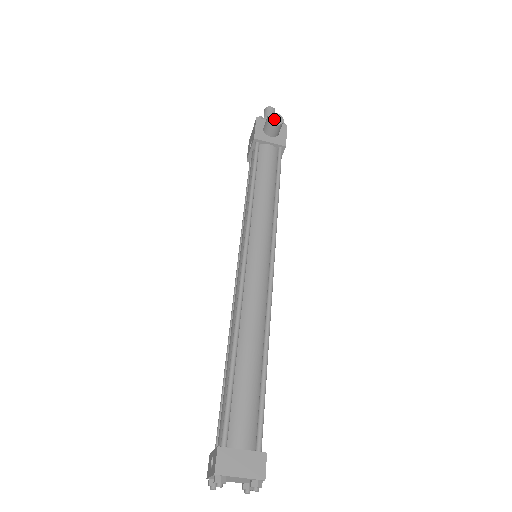
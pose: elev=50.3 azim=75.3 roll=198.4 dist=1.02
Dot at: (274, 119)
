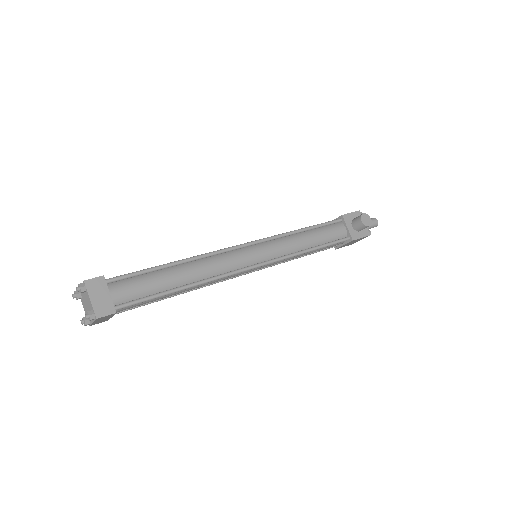
Dot at: (365, 219)
